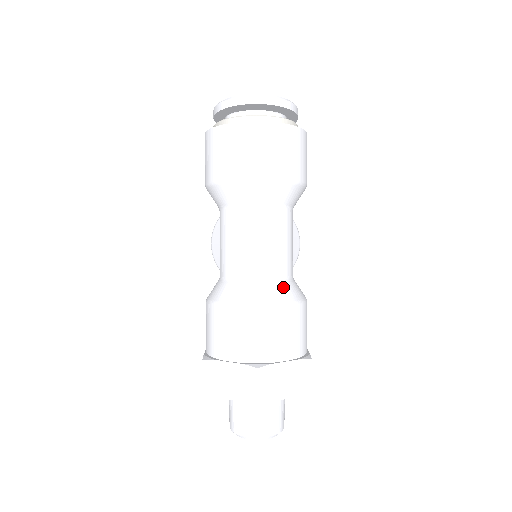
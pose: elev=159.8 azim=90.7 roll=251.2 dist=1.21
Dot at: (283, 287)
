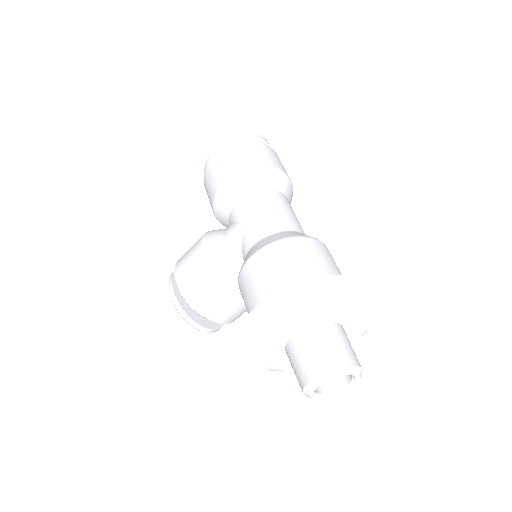
Dot at: occluded
